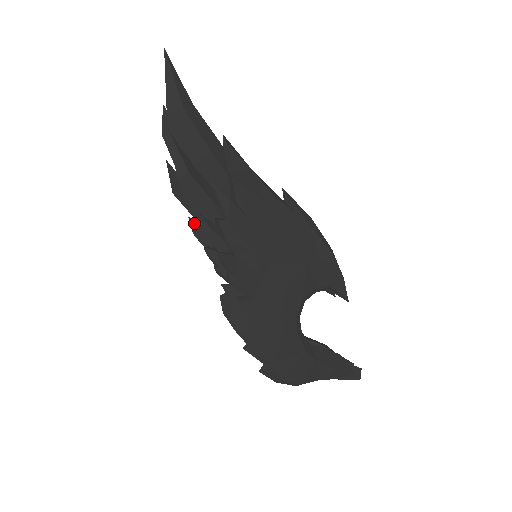
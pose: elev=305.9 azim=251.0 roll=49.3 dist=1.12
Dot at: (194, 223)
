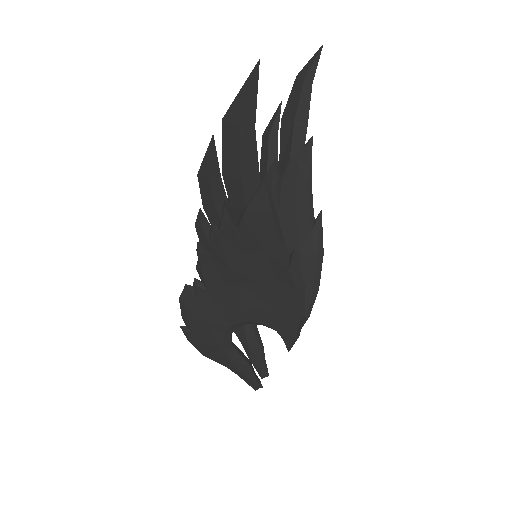
Dot at: occluded
